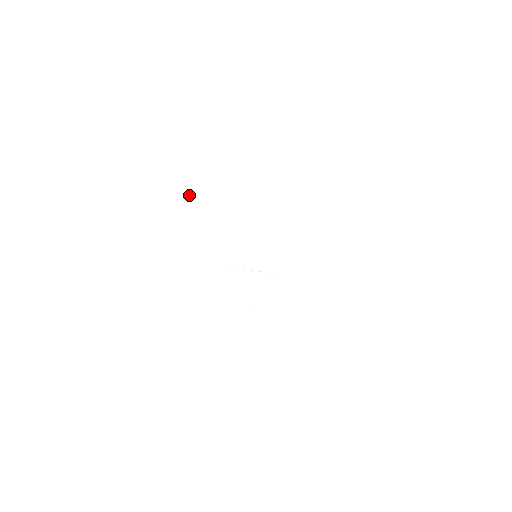
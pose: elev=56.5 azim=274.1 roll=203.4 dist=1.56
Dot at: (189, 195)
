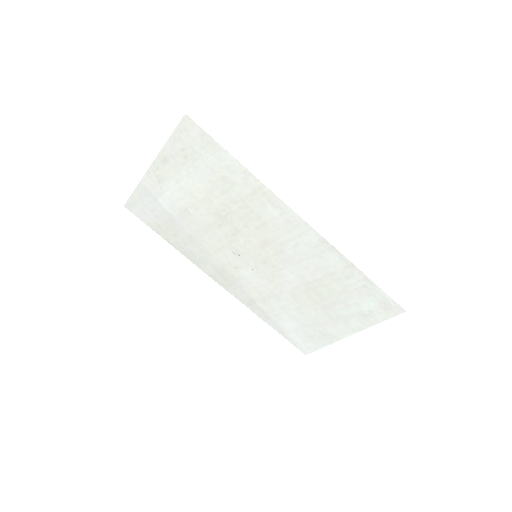
Dot at: (244, 172)
